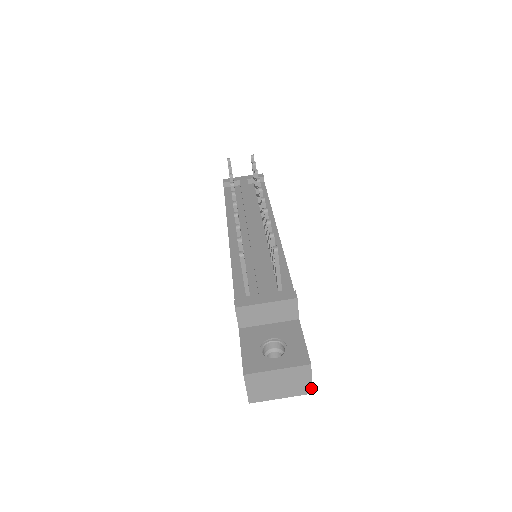
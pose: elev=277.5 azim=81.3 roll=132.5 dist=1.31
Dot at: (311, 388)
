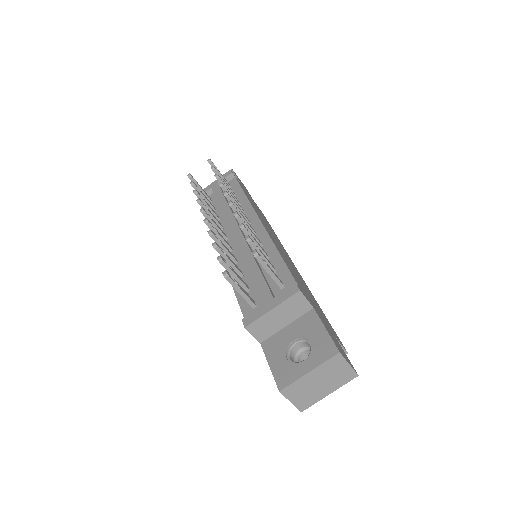
Dot at: (354, 372)
